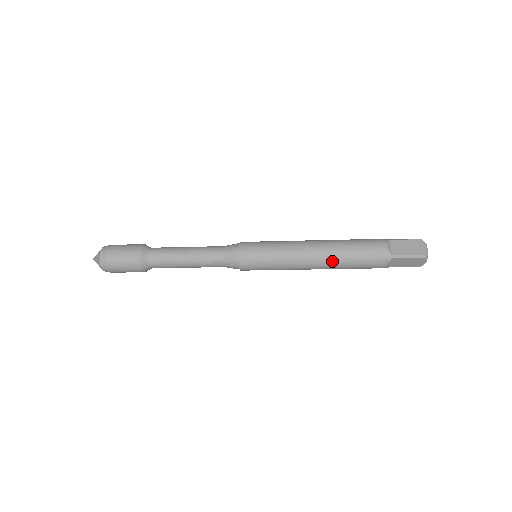
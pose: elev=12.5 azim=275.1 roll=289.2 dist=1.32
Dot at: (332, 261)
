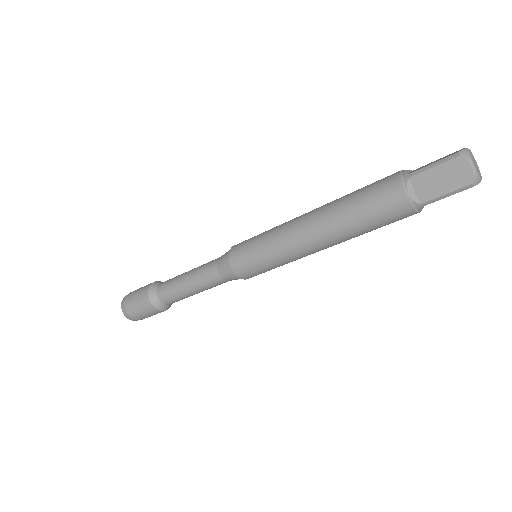
Dot at: (328, 215)
